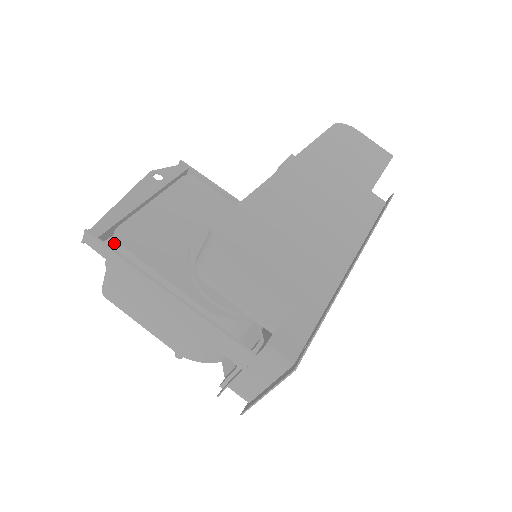
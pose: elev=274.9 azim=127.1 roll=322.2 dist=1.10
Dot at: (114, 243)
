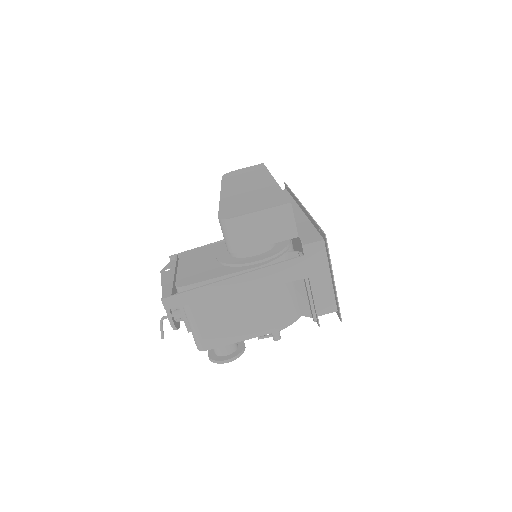
Dot at: (182, 291)
